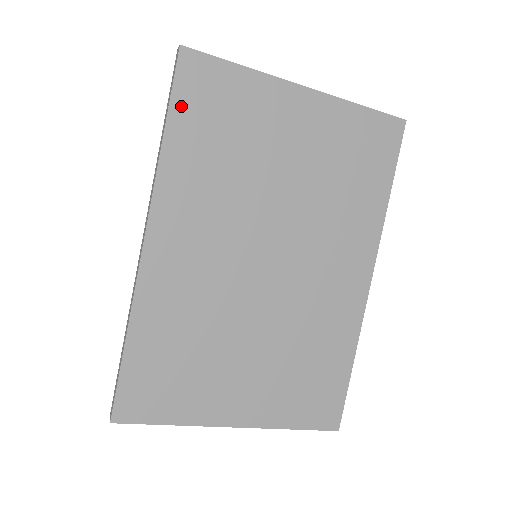
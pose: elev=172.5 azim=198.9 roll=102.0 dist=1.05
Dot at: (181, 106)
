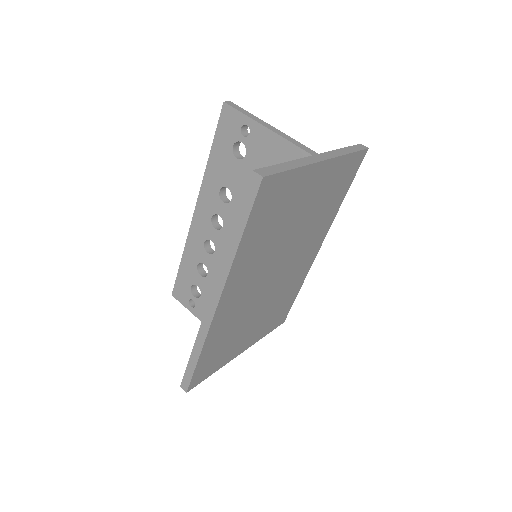
Dot at: (254, 218)
